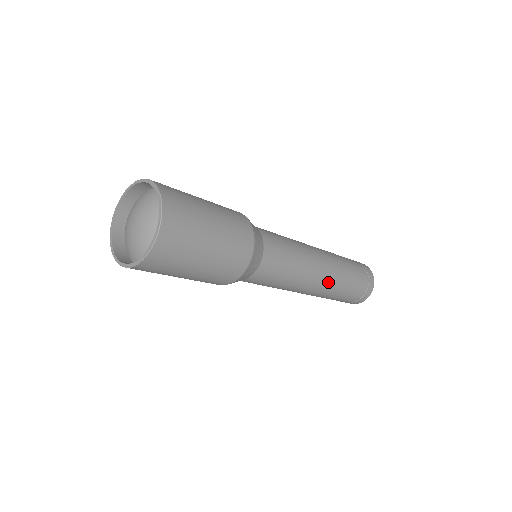
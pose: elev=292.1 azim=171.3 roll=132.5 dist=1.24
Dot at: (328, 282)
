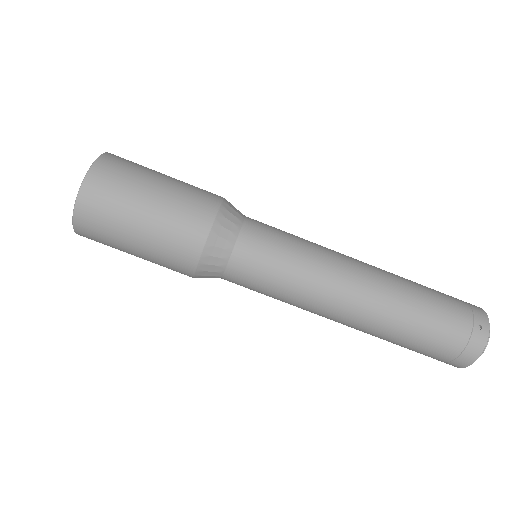
Dot at: (376, 285)
